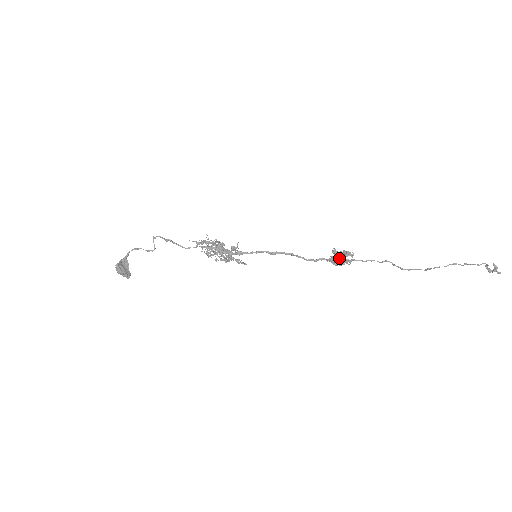
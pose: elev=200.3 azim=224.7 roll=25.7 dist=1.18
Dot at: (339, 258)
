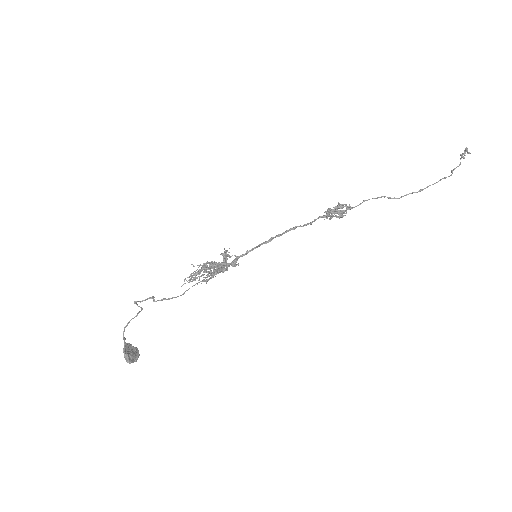
Dot at: (335, 212)
